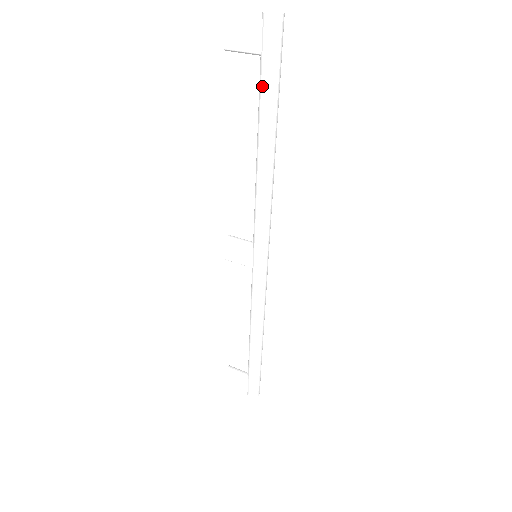
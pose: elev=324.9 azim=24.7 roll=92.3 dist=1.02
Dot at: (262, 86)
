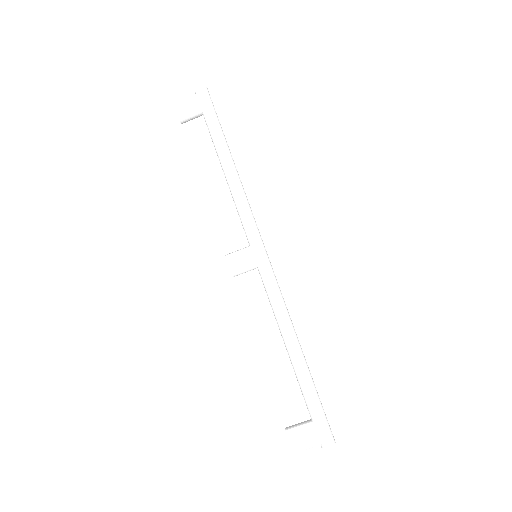
Dot at: (210, 124)
